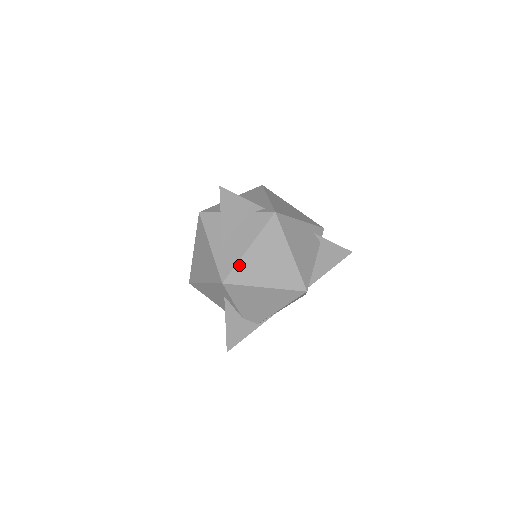
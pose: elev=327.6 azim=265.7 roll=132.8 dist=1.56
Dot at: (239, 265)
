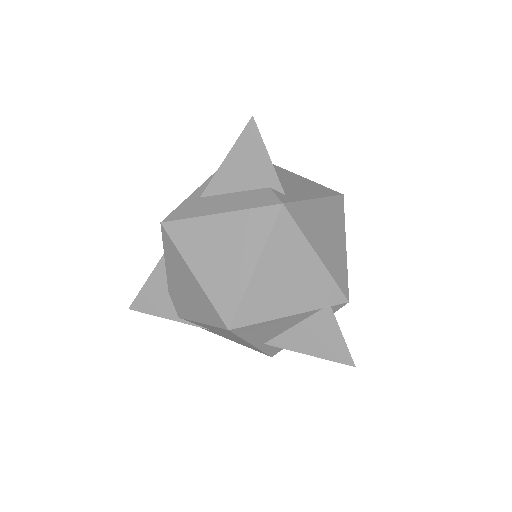
Dot at: (192, 221)
